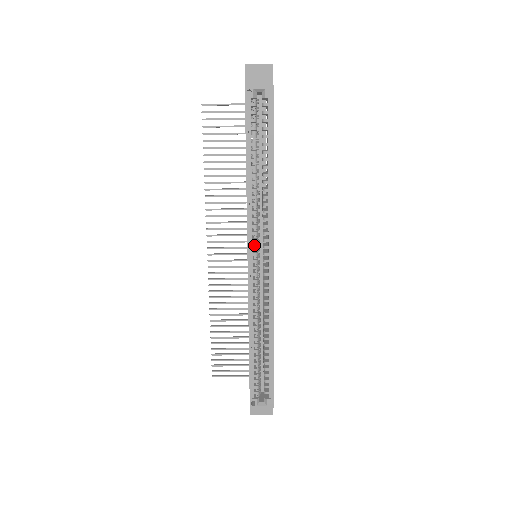
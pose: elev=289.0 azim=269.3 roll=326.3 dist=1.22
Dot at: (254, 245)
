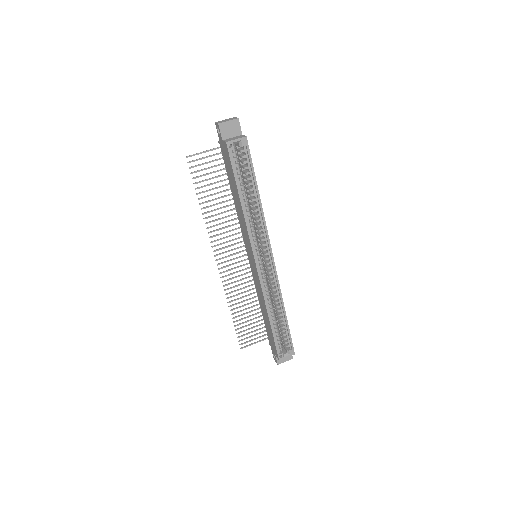
Dot at: (256, 250)
